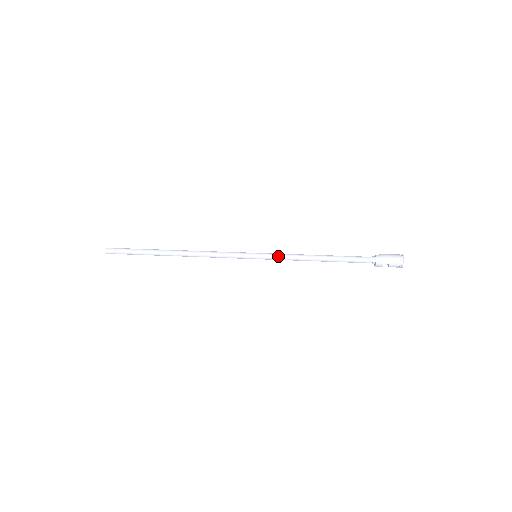
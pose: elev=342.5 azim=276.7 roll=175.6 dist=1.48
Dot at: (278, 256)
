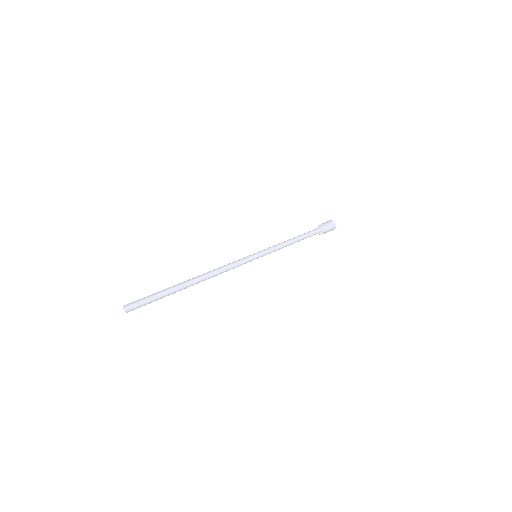
Dot at: occluded
